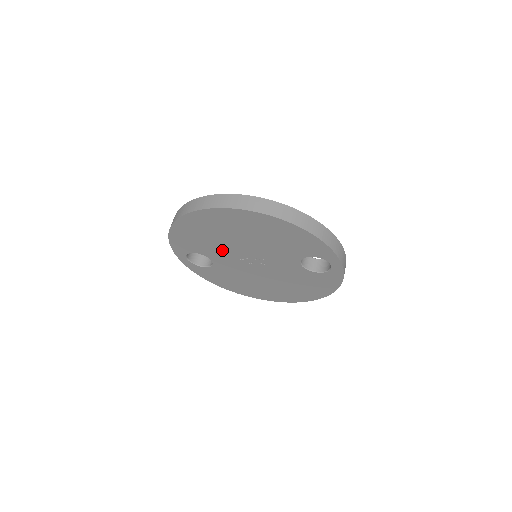
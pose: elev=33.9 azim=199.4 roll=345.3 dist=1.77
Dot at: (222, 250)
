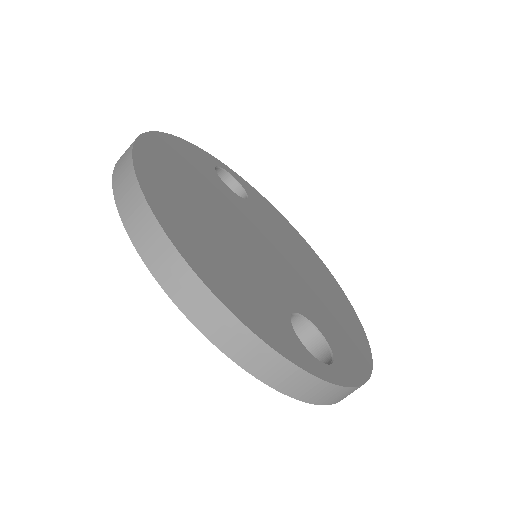
Dot at: occluded
